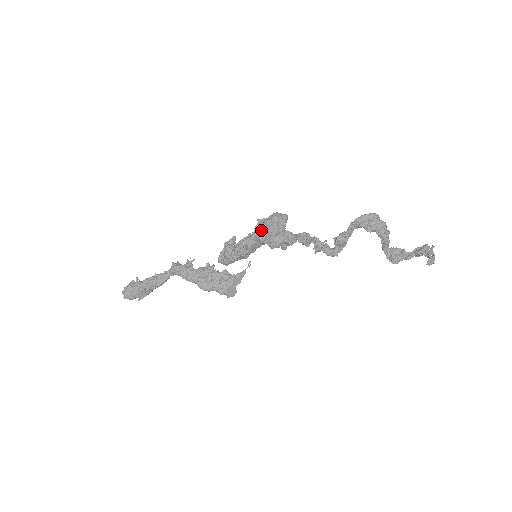
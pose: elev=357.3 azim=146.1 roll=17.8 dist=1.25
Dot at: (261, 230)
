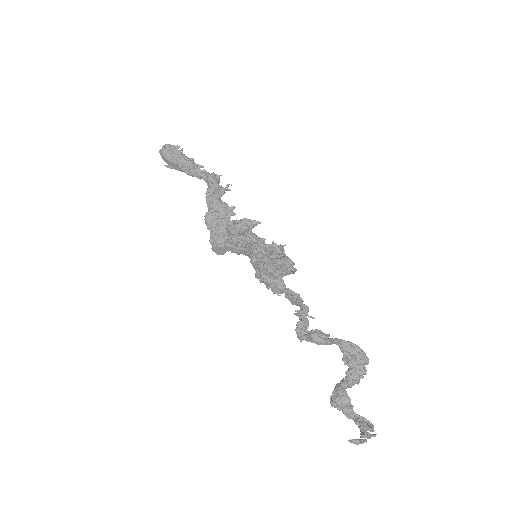
Dot at: (264, 254)
